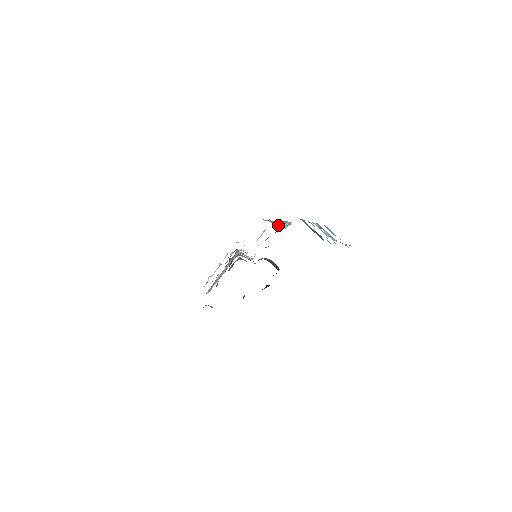
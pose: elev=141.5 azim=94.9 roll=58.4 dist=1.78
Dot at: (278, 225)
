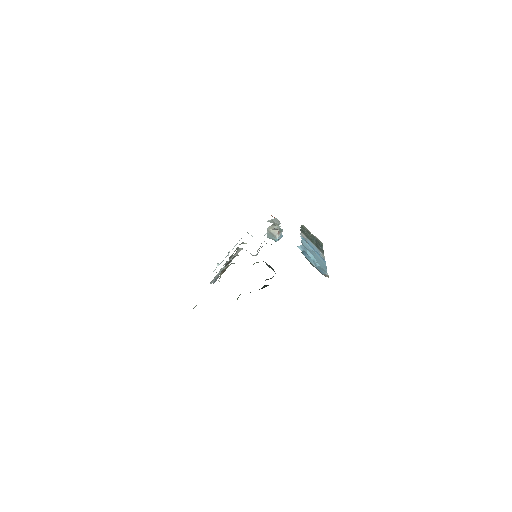
Dot at: (274, 233)
